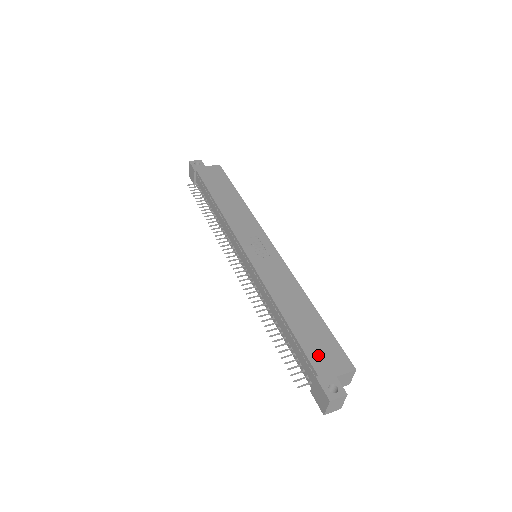
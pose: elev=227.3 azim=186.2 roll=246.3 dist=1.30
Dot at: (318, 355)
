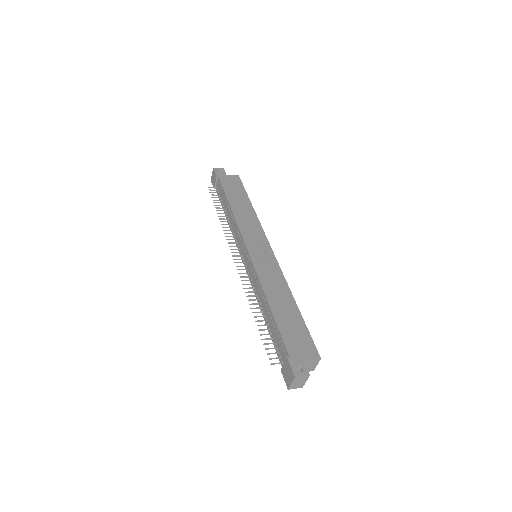
Dot at: (292, 341)
